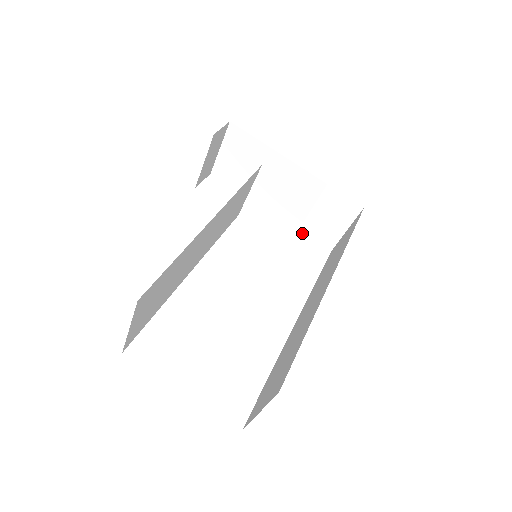
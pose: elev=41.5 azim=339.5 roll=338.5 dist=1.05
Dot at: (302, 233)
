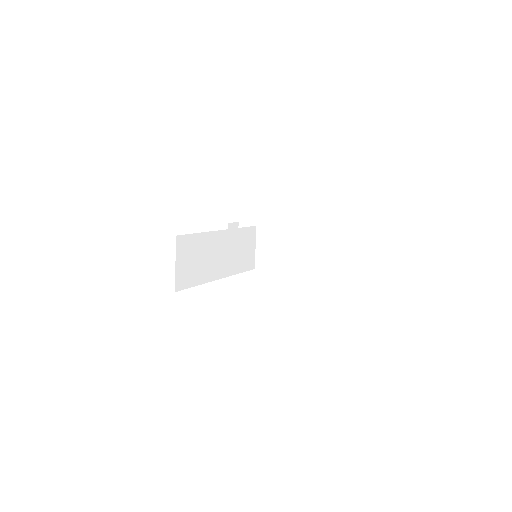
Dot at: (300, 271)
